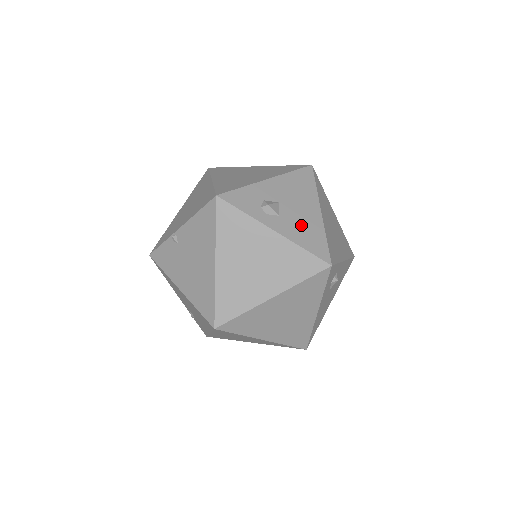
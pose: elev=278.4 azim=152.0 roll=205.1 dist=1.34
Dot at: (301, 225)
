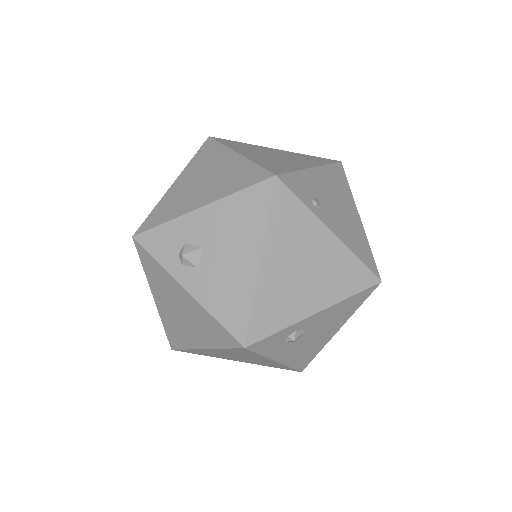
Dot at: (223, 283)
